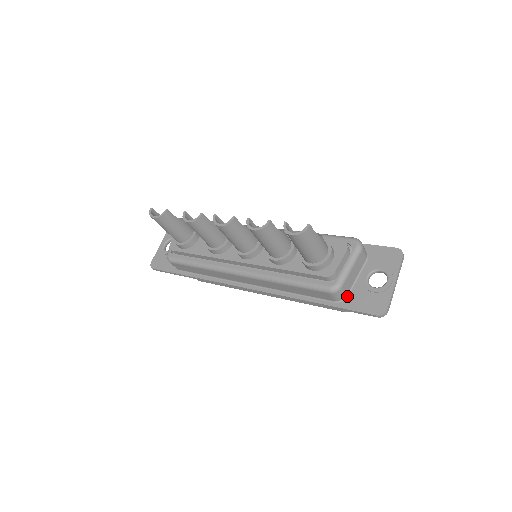
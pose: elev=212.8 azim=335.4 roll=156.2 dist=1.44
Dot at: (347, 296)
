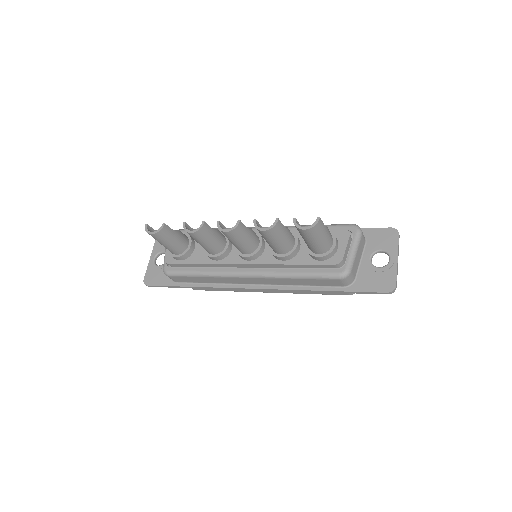
Dot at: (355, 279)
